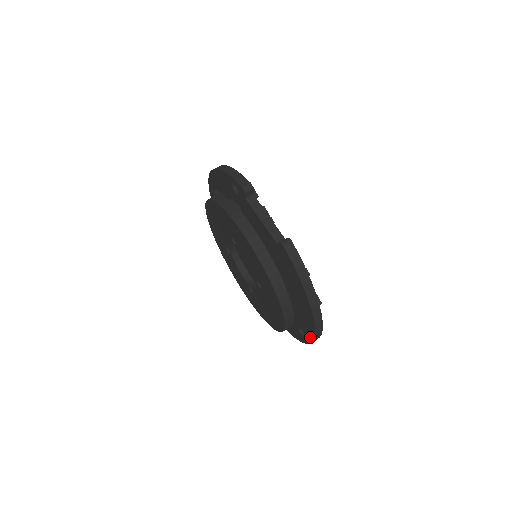
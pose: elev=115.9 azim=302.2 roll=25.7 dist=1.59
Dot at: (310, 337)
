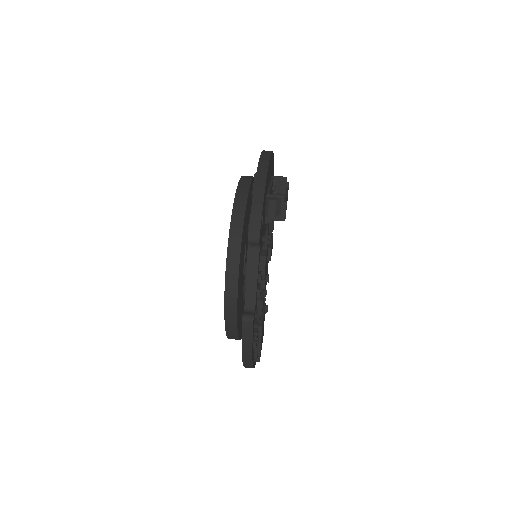
Dot at: occluded
